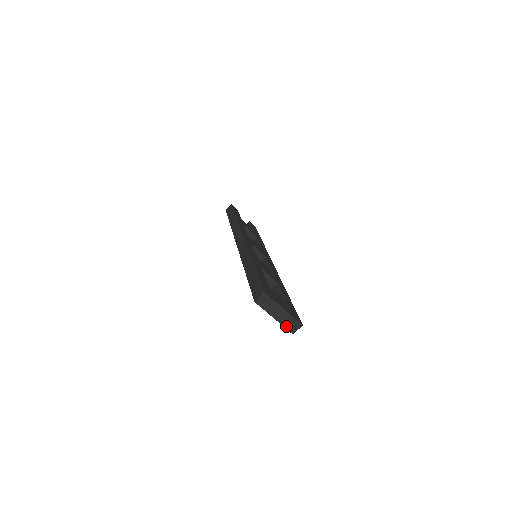
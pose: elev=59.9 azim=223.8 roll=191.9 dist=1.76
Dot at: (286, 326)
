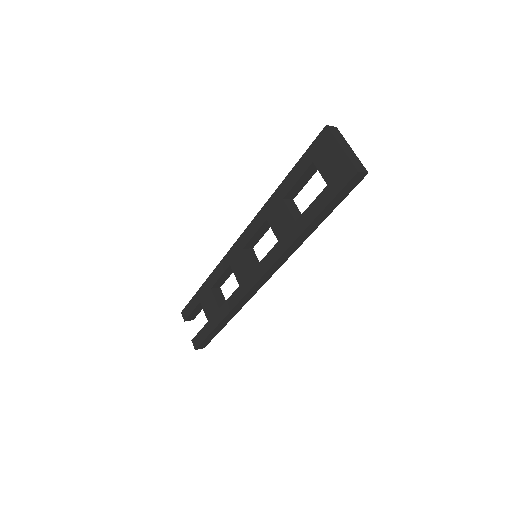
Dot at: (352, 161)
